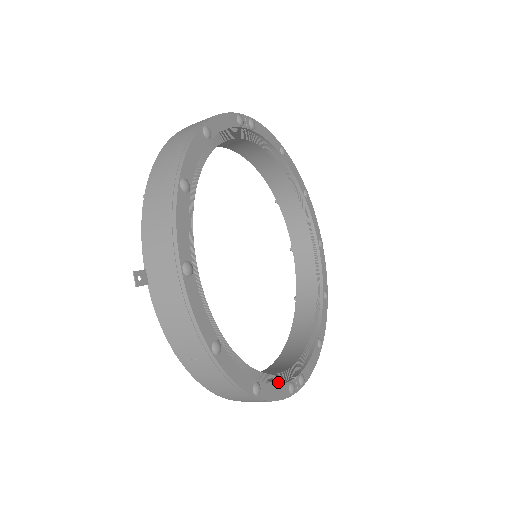
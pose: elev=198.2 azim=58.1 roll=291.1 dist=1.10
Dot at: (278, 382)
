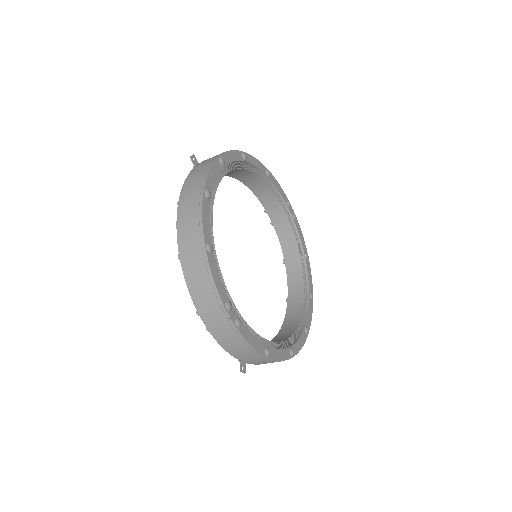
Dot at: (222, 288)
